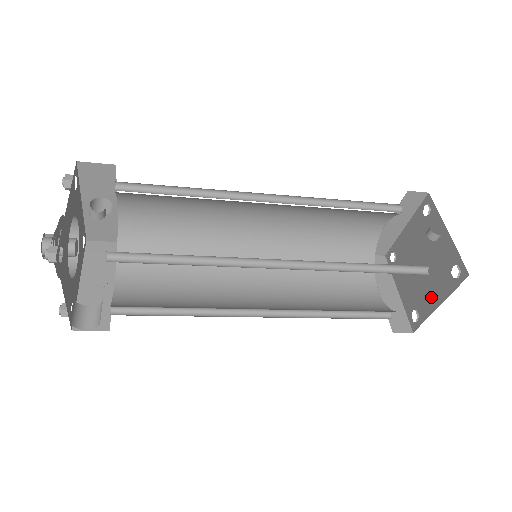
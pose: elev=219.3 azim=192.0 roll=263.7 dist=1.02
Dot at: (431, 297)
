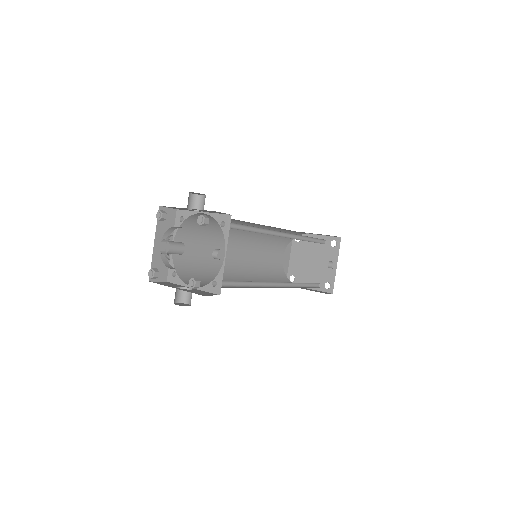
Dot at: (307, 281)
